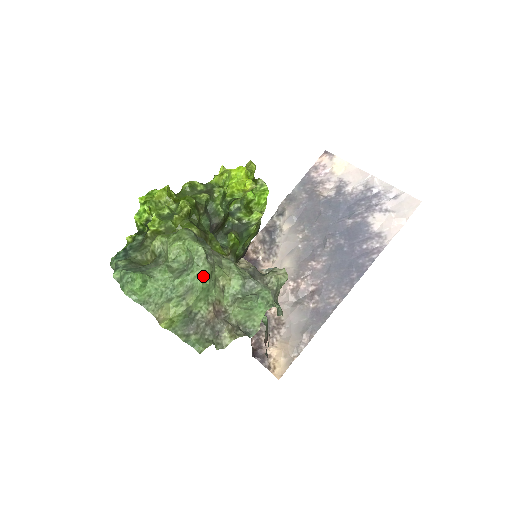
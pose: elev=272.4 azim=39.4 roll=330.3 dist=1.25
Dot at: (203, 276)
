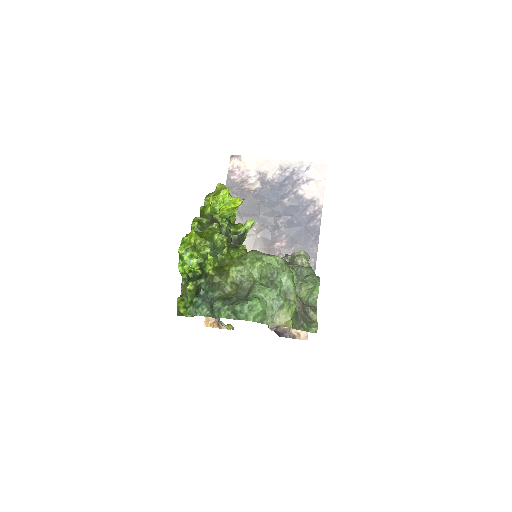
Dot at: (291, 277)
